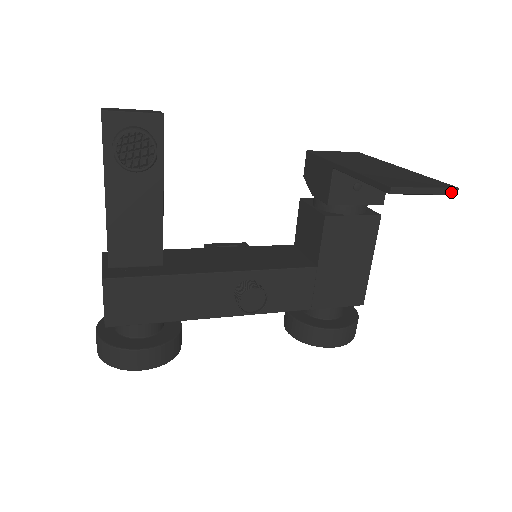
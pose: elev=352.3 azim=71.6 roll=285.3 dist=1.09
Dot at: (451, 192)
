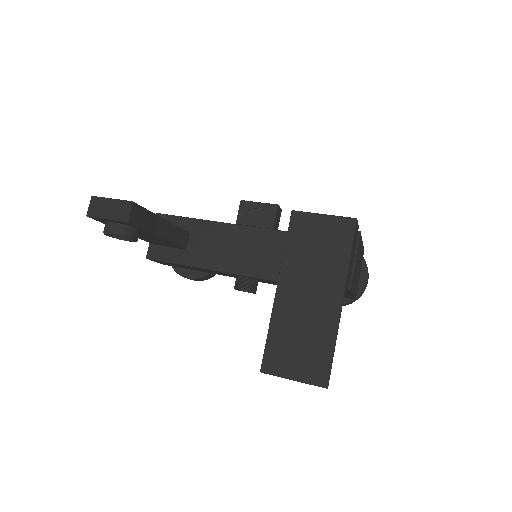
Dot at: (320, 386)
